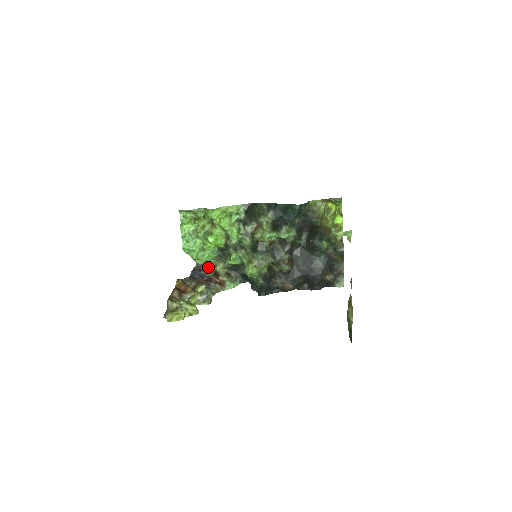
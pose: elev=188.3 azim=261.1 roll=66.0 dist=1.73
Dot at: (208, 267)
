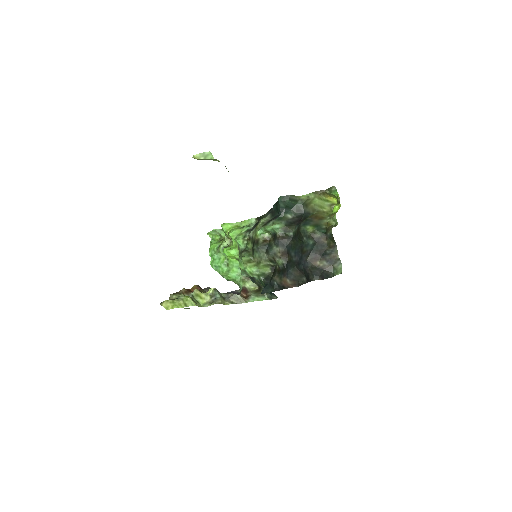
Dot at: (240, 285)
